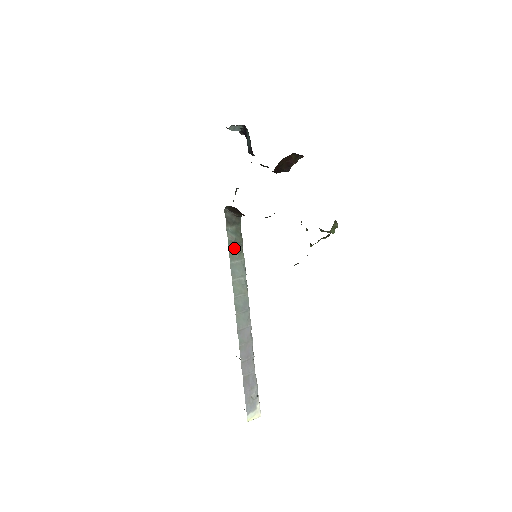
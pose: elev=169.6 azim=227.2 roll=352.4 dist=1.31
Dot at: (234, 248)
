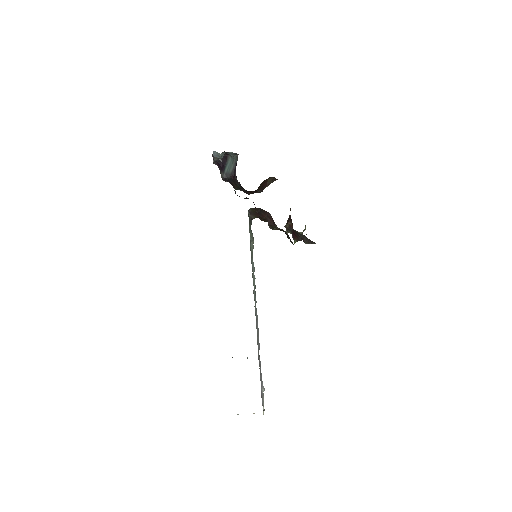
Dot at: (251, 246)
